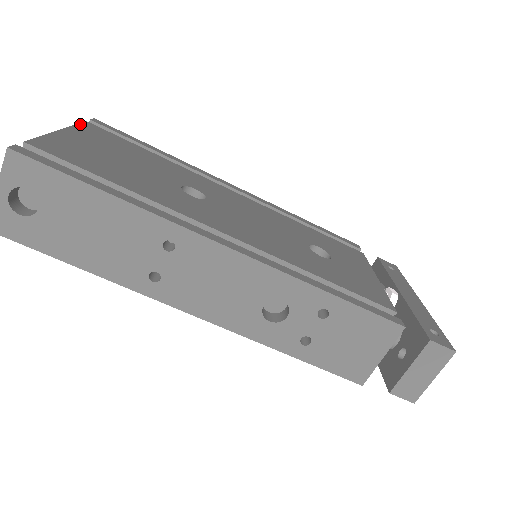
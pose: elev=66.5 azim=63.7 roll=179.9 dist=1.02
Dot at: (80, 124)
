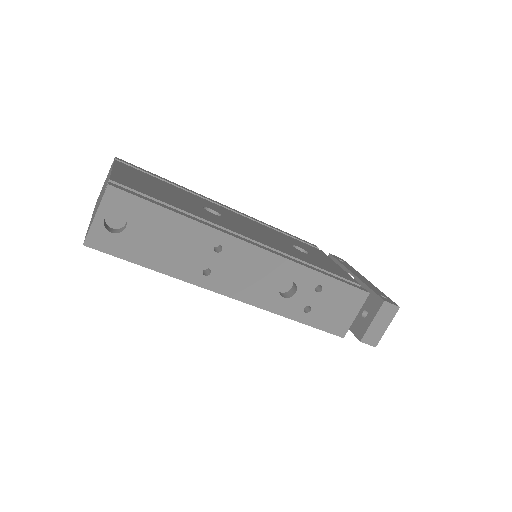
Dot at: (115, 162)
